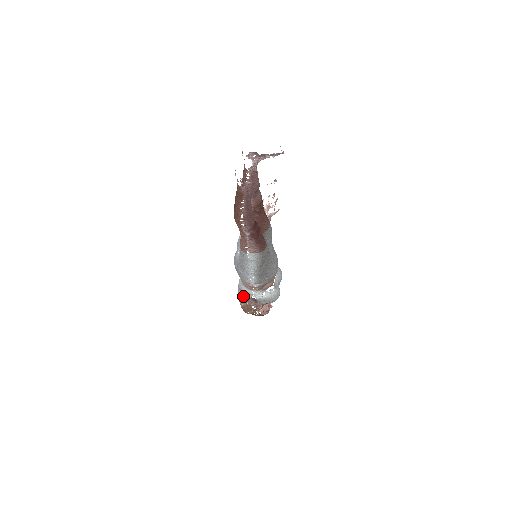
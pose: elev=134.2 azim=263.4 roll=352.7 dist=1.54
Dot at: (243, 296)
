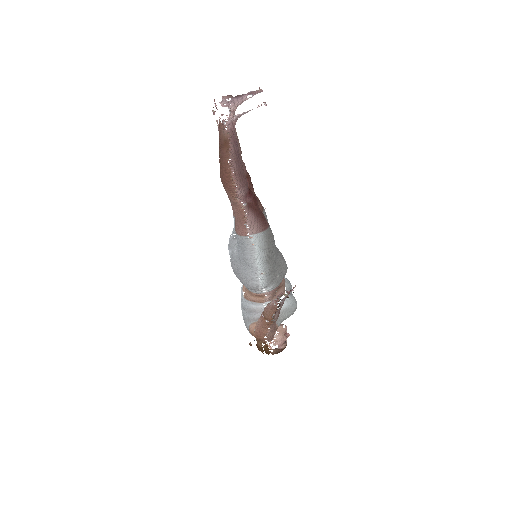
Dot at: (253, 317)
